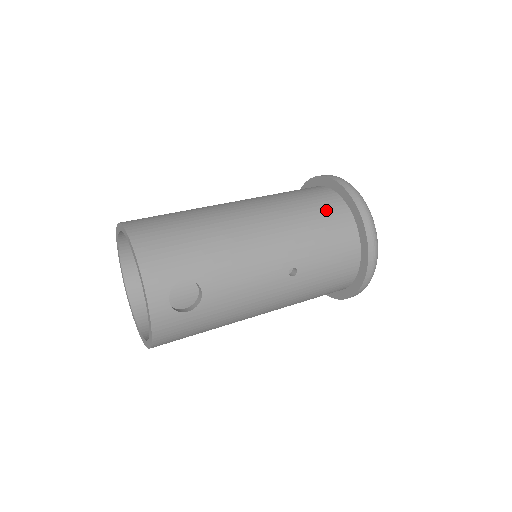
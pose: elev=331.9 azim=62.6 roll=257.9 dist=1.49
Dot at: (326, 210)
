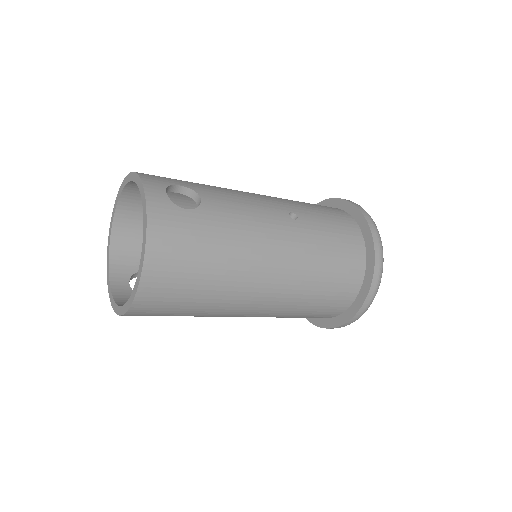
Dot at: occluded
